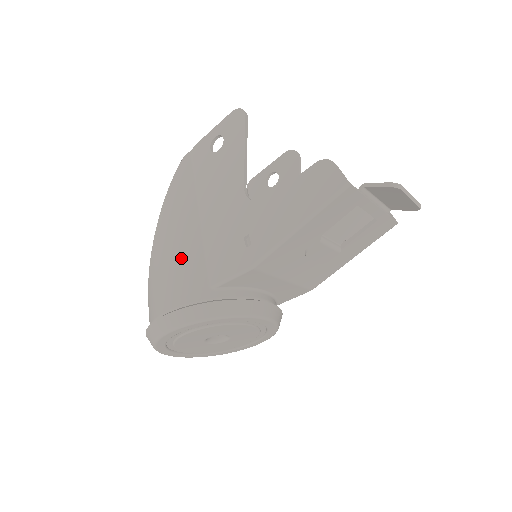
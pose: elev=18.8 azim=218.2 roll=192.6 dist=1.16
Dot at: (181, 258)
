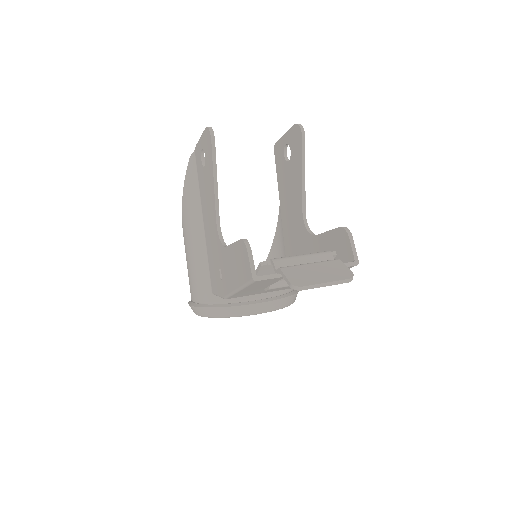
Dot at: (194, 262)
